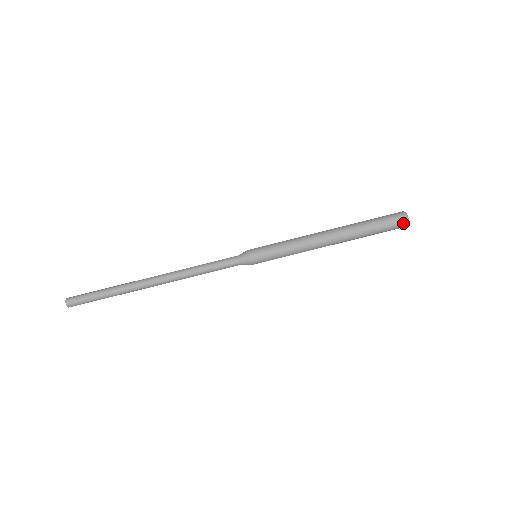
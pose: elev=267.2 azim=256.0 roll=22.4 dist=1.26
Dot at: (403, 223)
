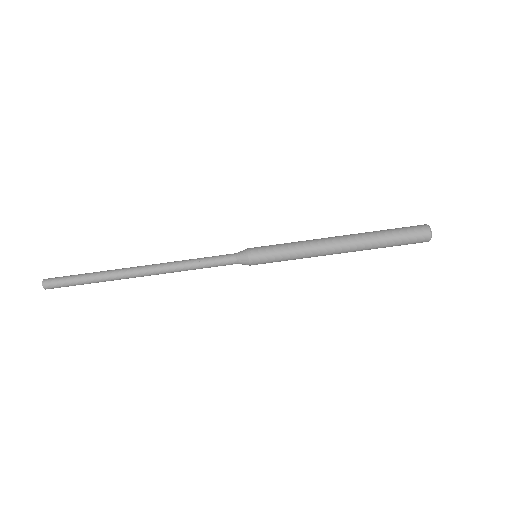
Dot at: (425, 240)
